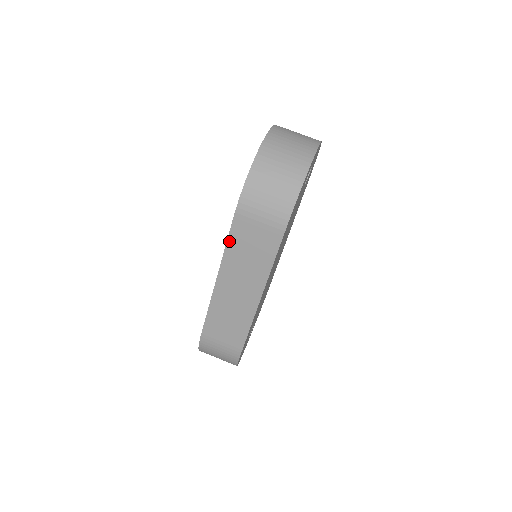
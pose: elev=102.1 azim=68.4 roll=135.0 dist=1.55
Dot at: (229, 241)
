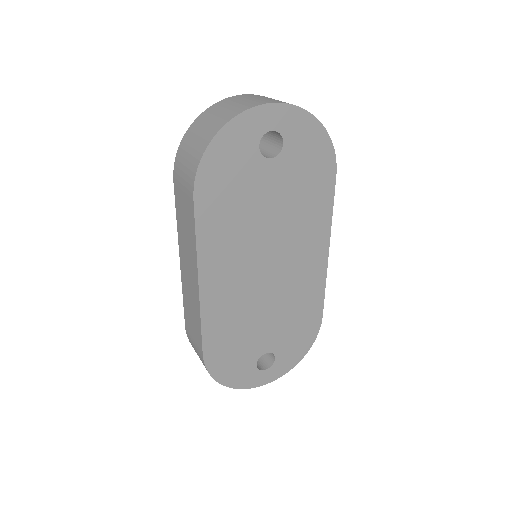
Dot at: (177, 211)
